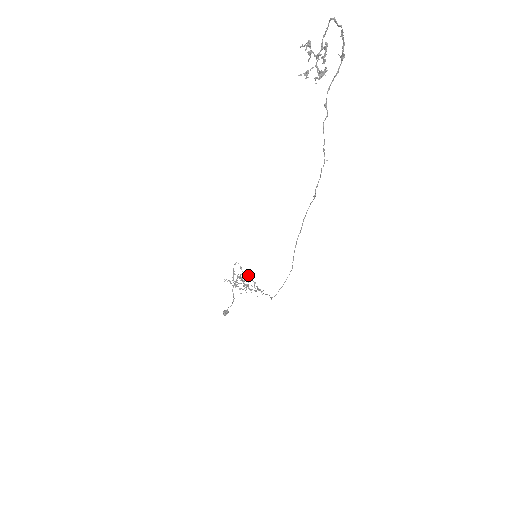
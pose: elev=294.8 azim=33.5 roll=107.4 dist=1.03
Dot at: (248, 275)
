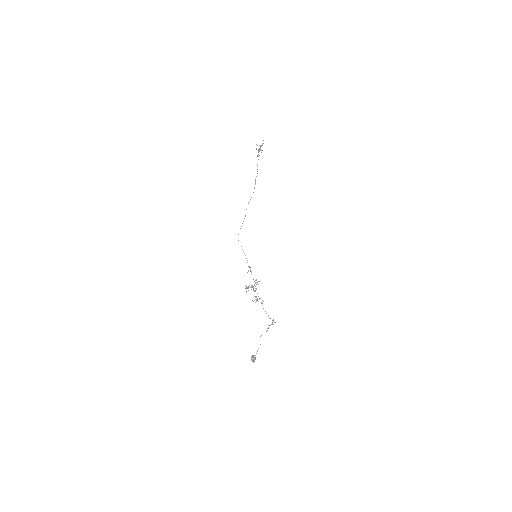
Dot at: (257, 283)
